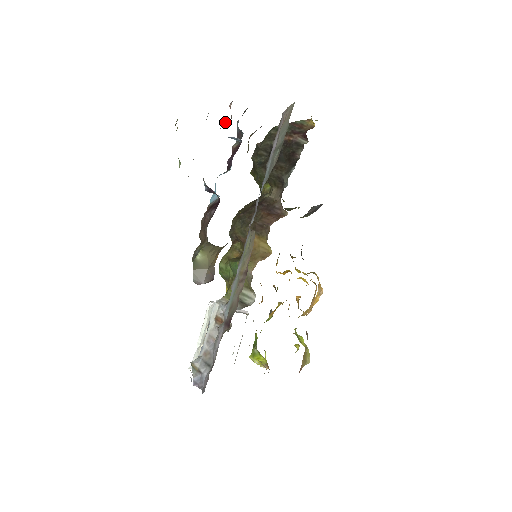
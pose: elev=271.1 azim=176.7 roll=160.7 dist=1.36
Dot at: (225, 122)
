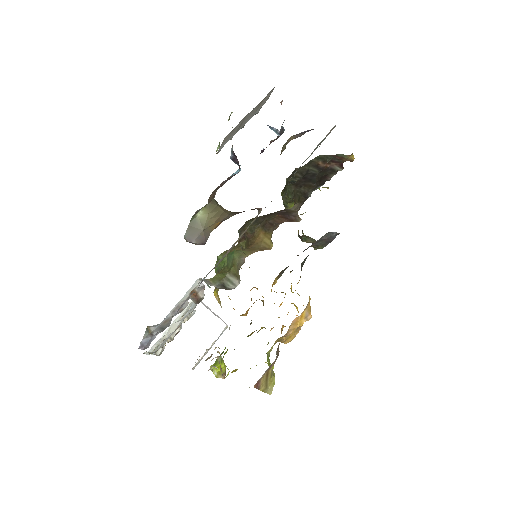
Dot at: occluded
